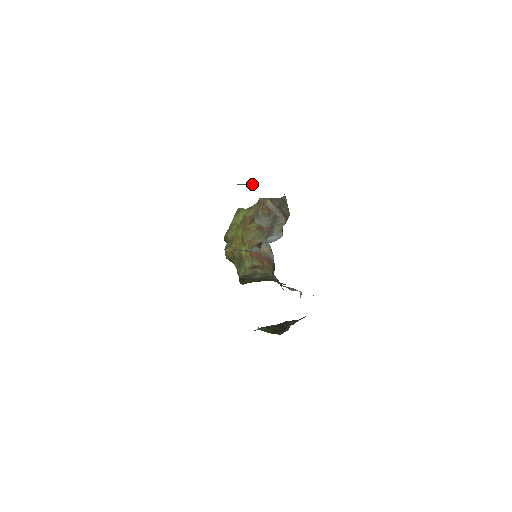
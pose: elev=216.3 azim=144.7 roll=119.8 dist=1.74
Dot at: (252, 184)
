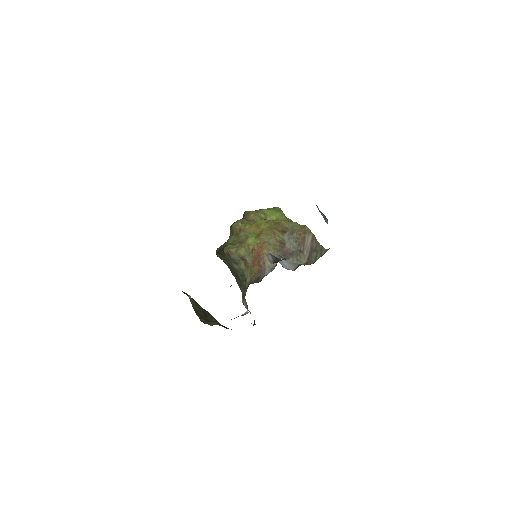
Dot at: occluded
